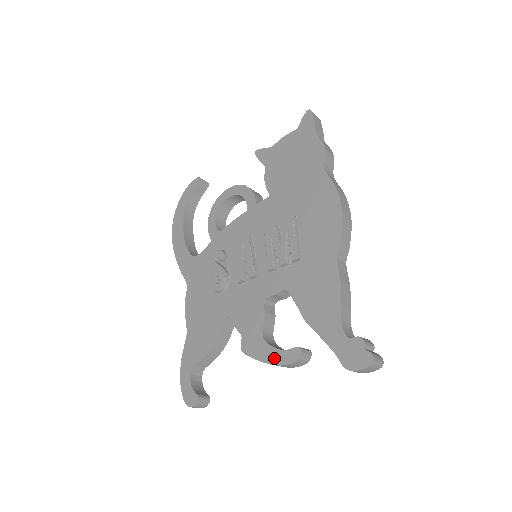
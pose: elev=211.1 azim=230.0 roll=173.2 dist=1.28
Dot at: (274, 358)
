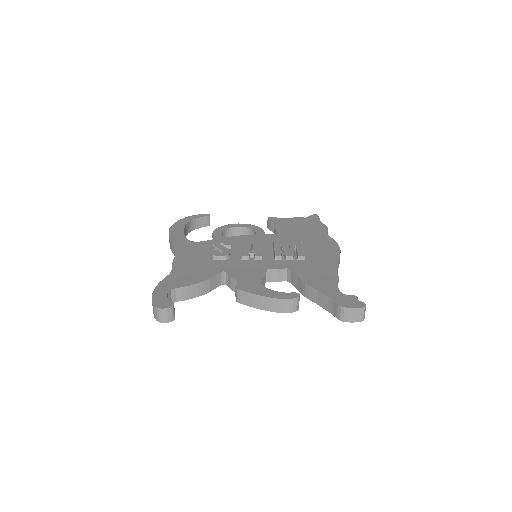
Dot at: (272, 294)
